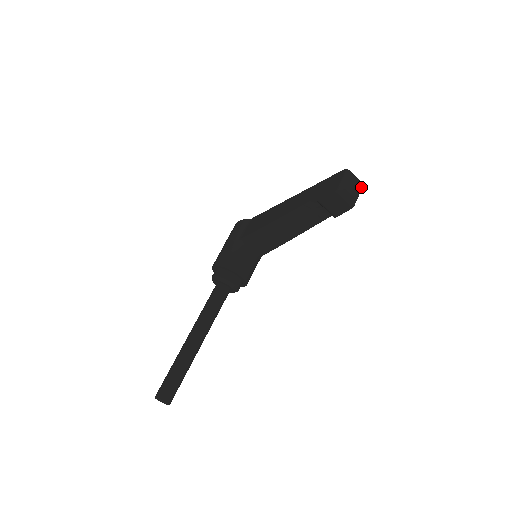
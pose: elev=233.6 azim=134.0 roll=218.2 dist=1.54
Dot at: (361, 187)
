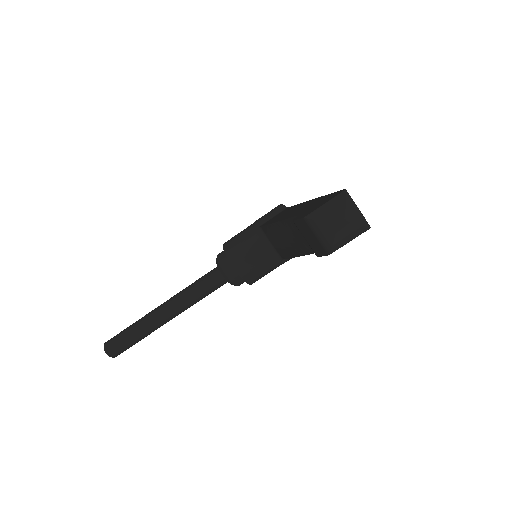
Dot at: (354, 228)
